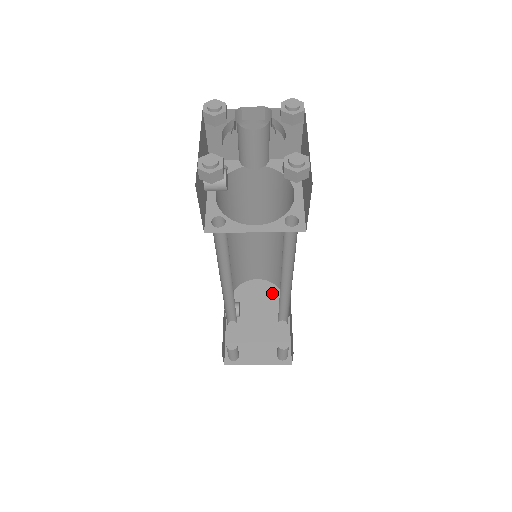
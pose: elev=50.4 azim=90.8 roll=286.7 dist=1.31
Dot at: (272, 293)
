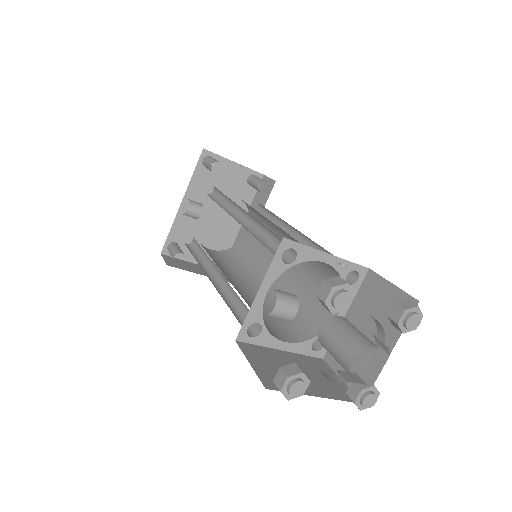
Dot at: (238, 194)
